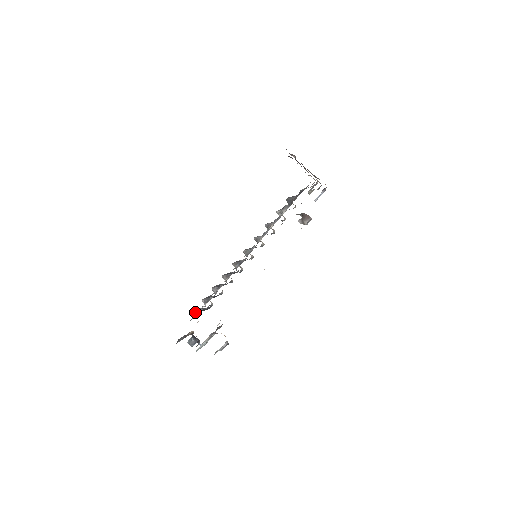
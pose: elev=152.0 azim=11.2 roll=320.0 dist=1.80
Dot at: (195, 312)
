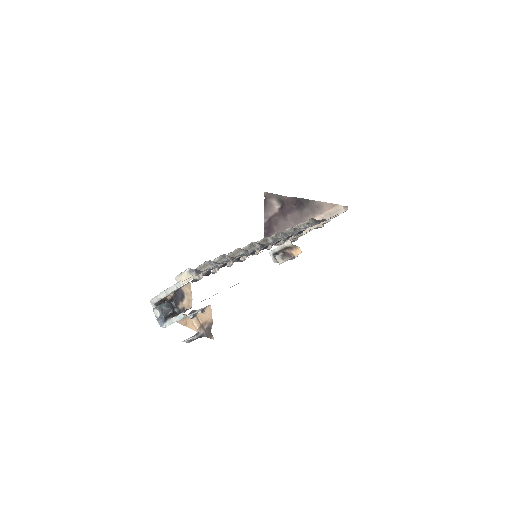
Dot at: occluded
